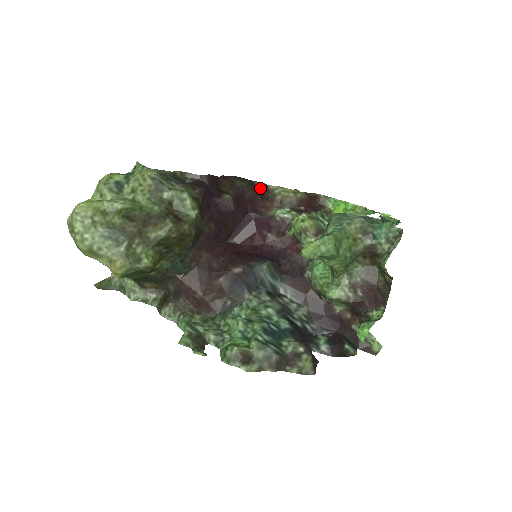
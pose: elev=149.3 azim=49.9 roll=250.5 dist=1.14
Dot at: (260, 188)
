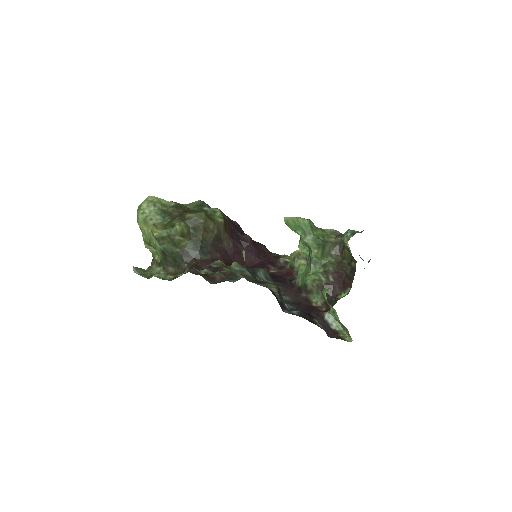
Dot at: (275, 257)
